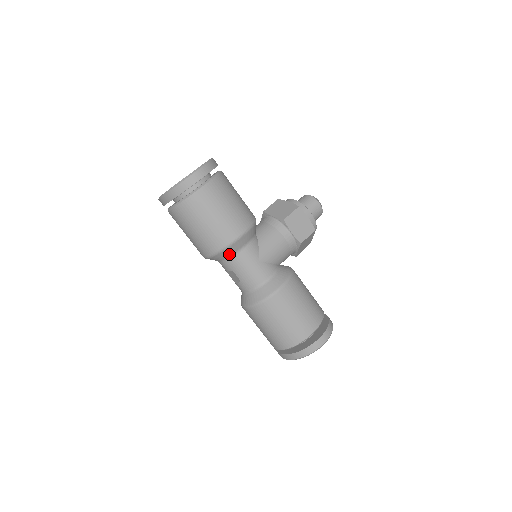
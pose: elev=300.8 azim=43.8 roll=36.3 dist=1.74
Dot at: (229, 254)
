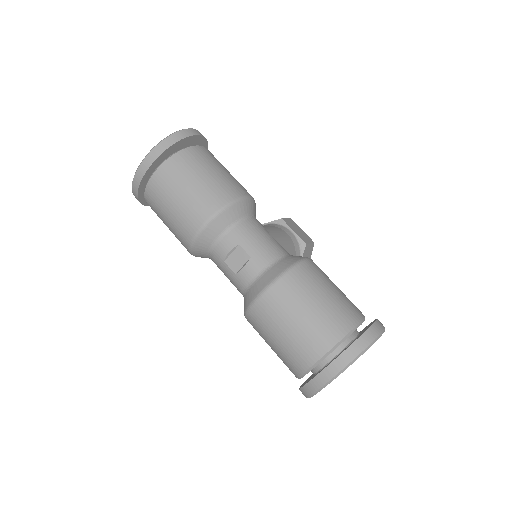
Dot at: (234, 218)
